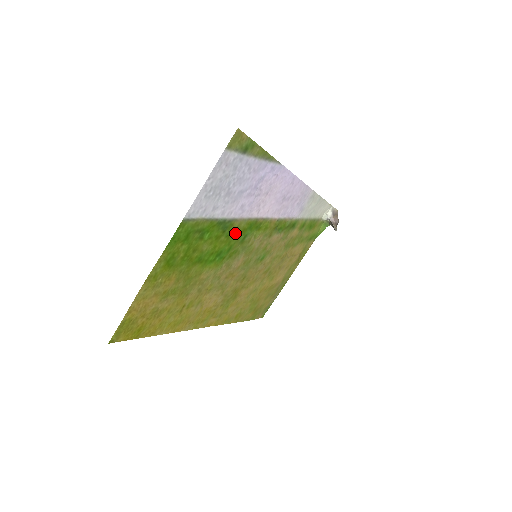
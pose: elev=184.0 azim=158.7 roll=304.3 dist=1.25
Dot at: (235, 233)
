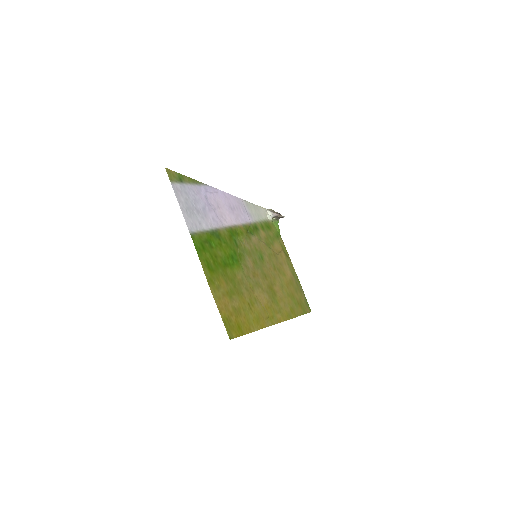
Dot at: (227, 240)
